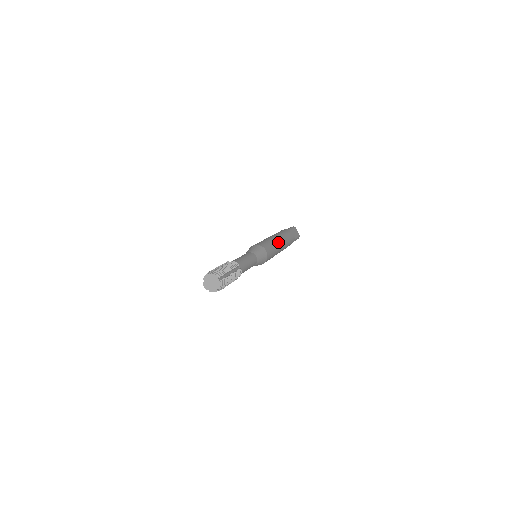
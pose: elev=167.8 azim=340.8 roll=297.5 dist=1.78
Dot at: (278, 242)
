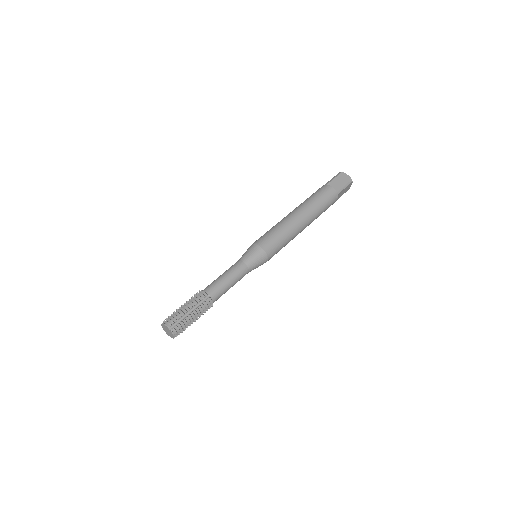
Dot at: (299, 232)
